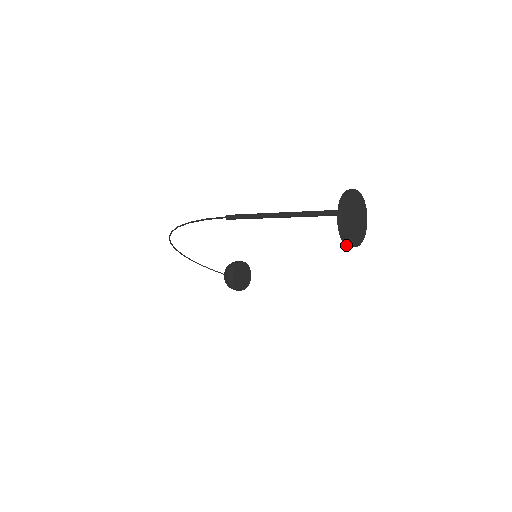
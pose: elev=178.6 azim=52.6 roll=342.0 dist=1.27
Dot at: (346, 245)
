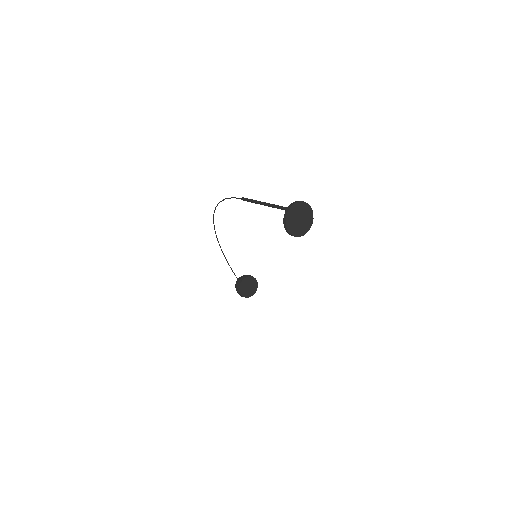
Dot at: (285, 229)
